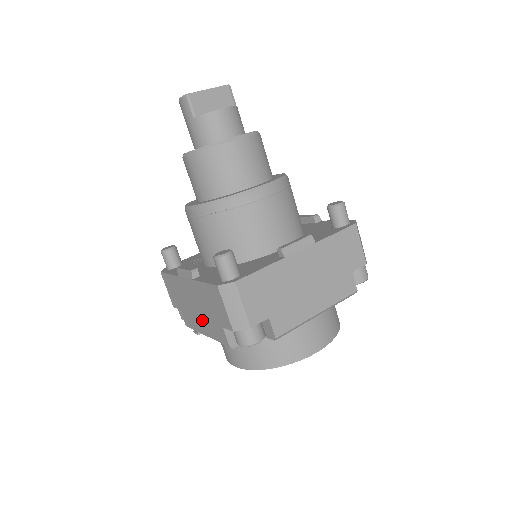
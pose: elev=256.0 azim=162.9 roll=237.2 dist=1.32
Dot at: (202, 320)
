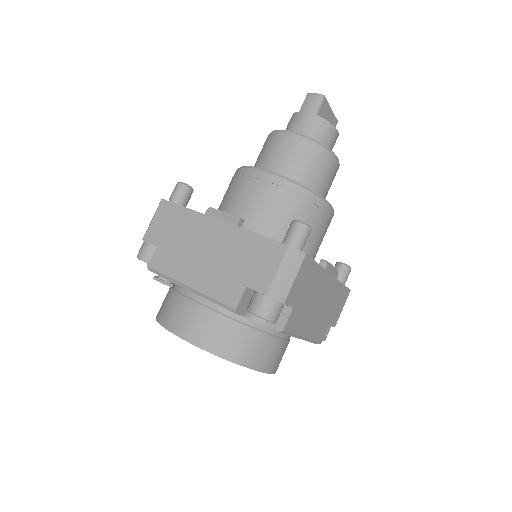
Dot at: (203, 269)
